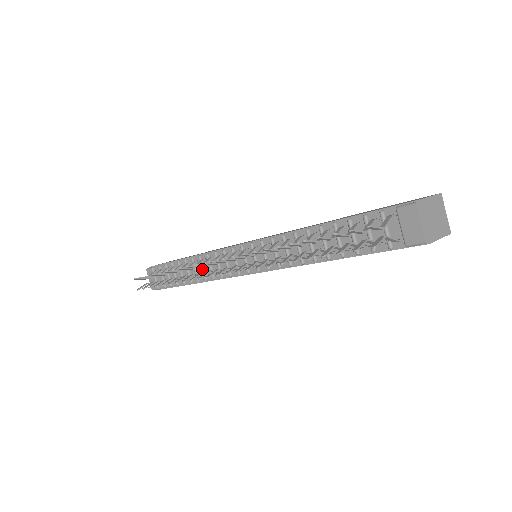
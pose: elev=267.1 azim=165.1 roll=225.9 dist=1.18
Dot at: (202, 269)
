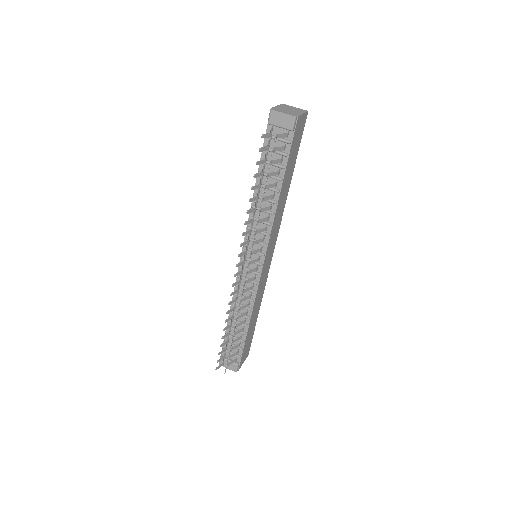
Dot at: occluded
